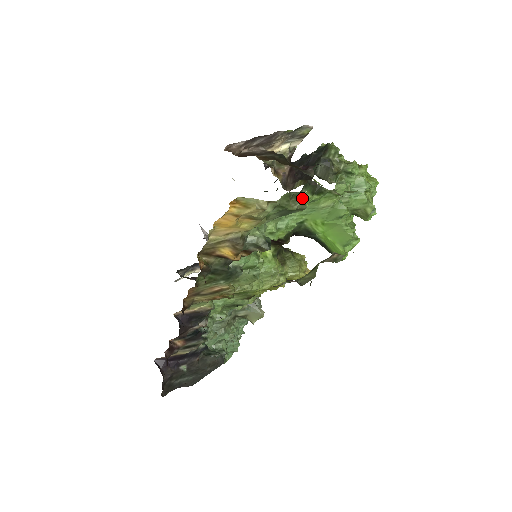
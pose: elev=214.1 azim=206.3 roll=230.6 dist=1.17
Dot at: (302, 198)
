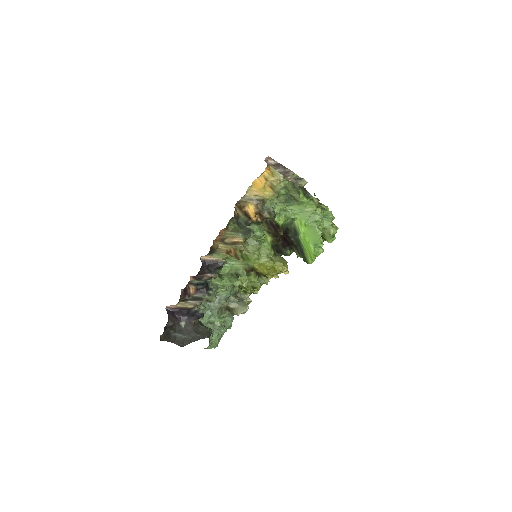
Dot at: (299, 192)
